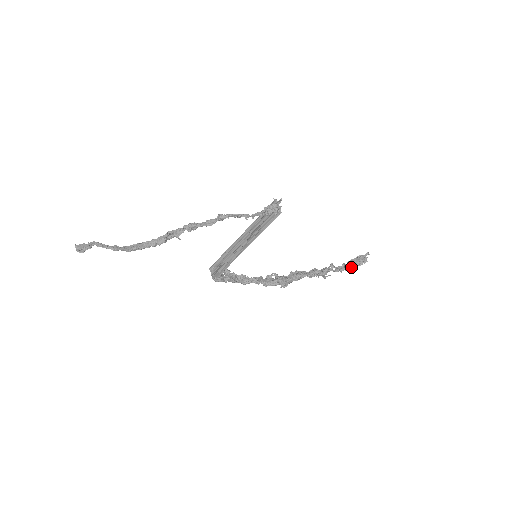
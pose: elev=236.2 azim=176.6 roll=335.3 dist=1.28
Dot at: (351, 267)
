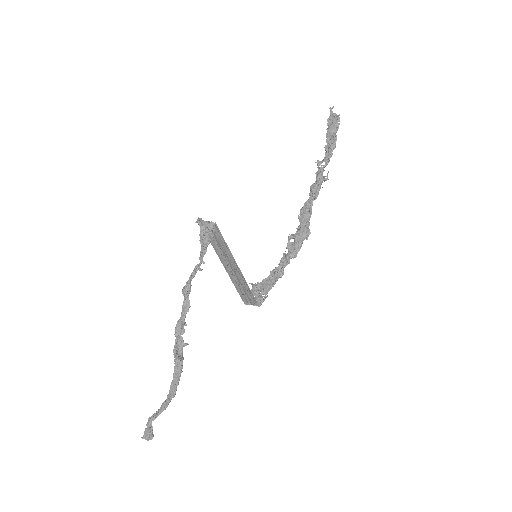
Dot at: (334, 141)
